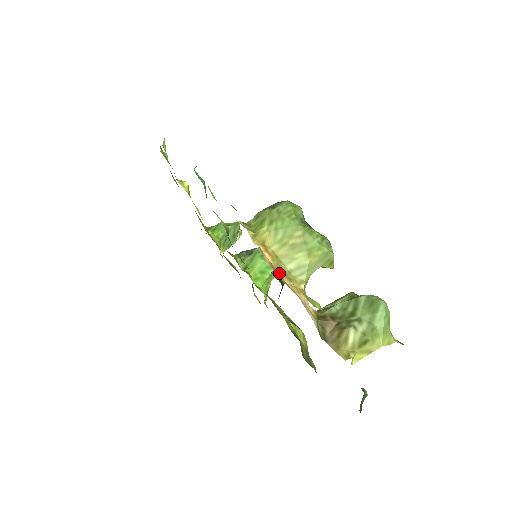
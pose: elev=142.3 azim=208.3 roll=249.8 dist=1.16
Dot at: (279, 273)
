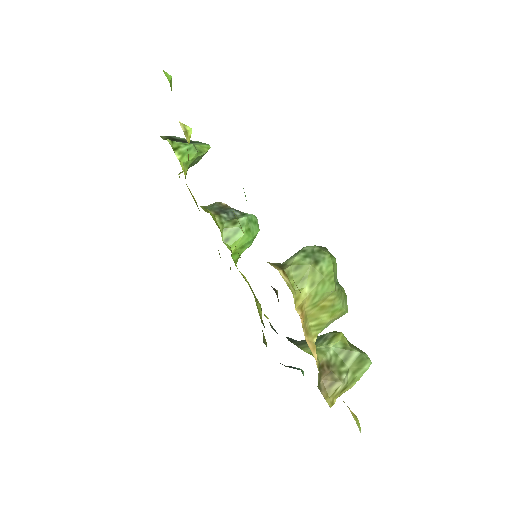
Dot at: (304, 332)
